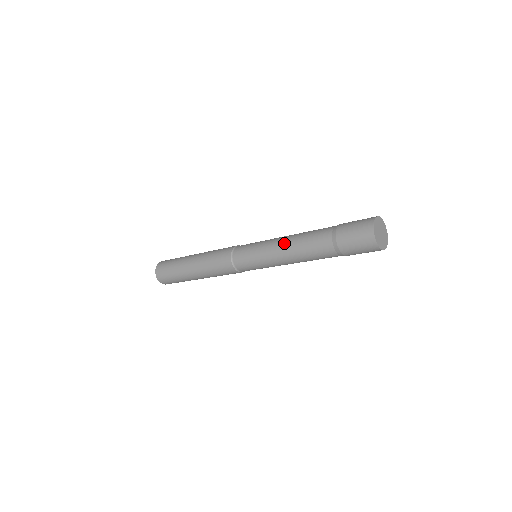
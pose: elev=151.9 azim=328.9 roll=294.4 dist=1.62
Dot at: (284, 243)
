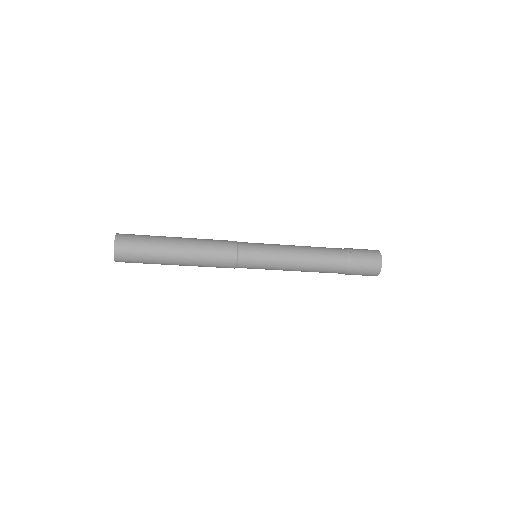
Dot at: (299, 267)
